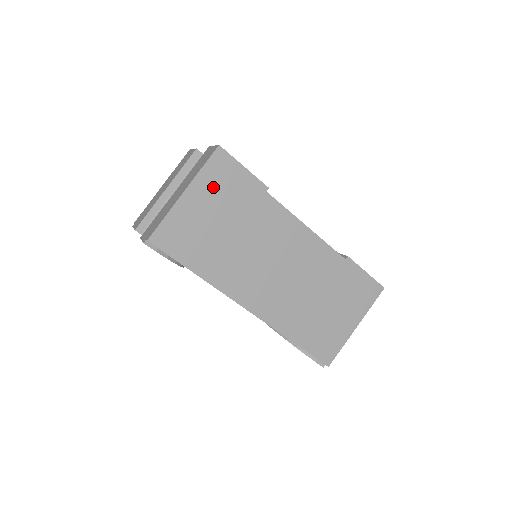
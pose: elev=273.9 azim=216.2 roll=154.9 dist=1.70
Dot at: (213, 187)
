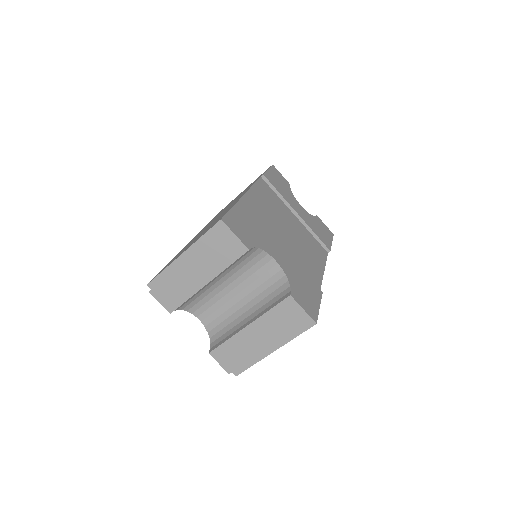
Dot at: occluded
